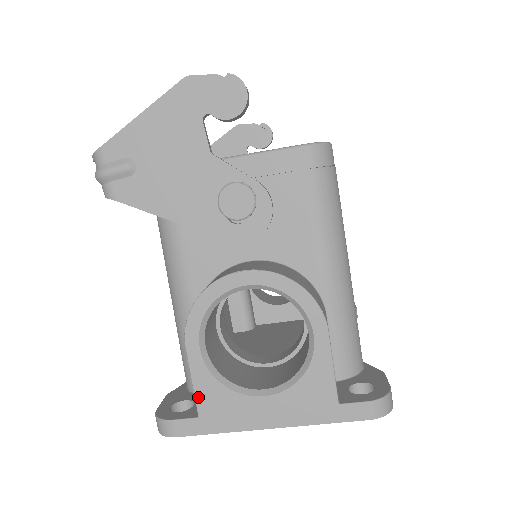
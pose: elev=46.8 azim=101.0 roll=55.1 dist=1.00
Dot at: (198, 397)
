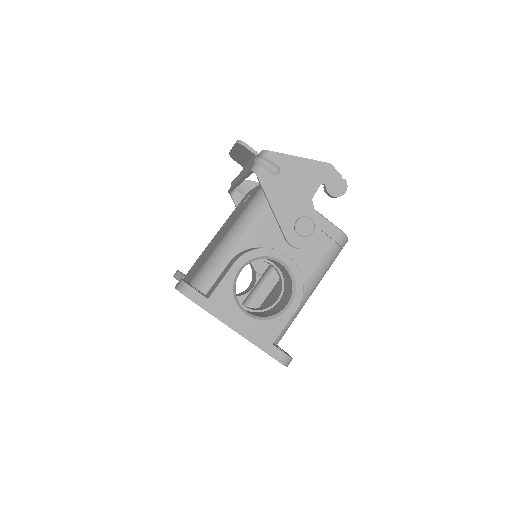
Dot at: (217, 290)
